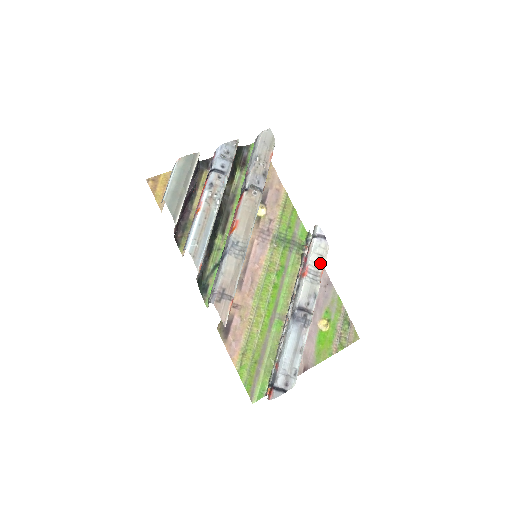
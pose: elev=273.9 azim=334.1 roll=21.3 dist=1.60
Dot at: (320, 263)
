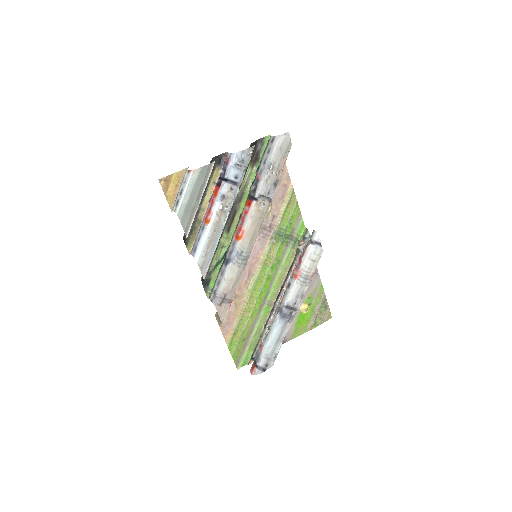
Dot at: (312, 268)
